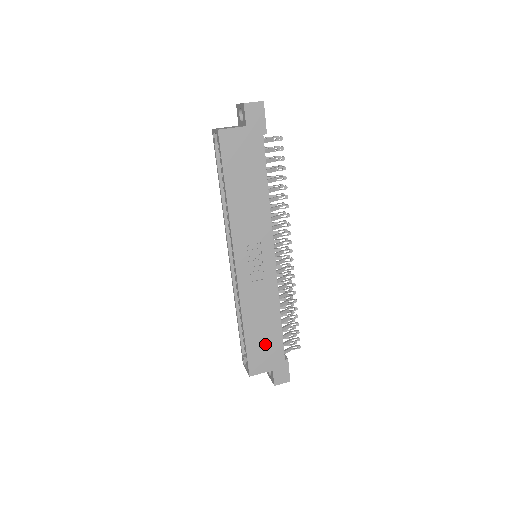
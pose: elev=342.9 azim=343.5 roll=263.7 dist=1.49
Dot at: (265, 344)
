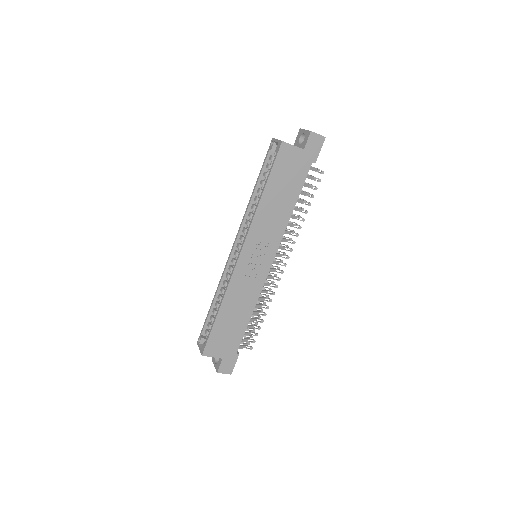
Dot at: (228, 333)
